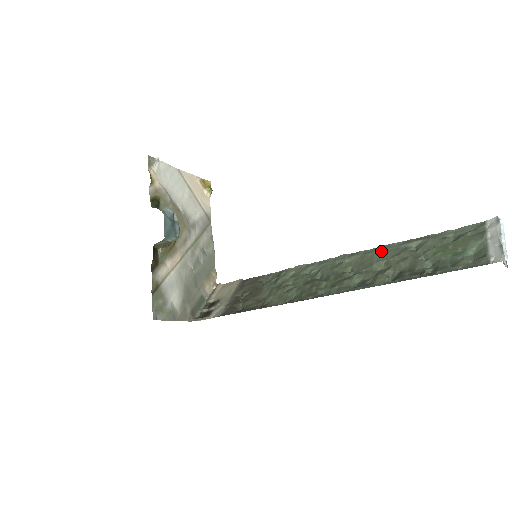
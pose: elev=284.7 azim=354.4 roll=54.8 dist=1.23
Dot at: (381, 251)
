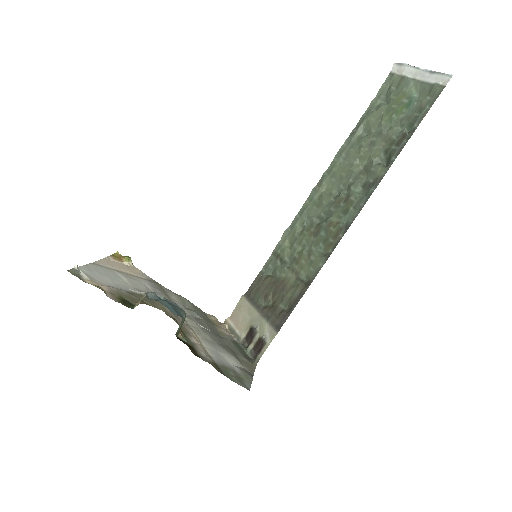
Dot at: (341, 159)
